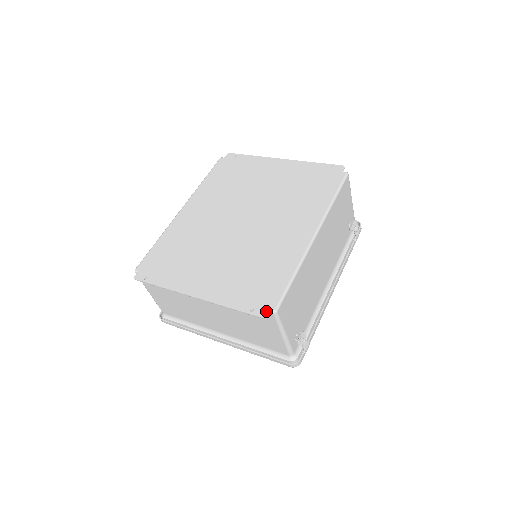
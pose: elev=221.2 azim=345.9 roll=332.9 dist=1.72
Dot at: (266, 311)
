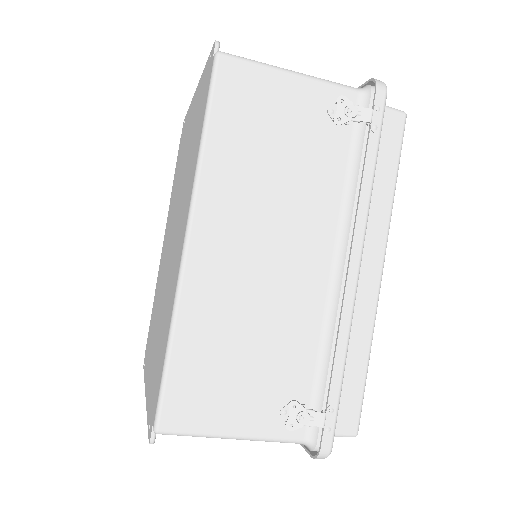
Dot at: (151, 431)
